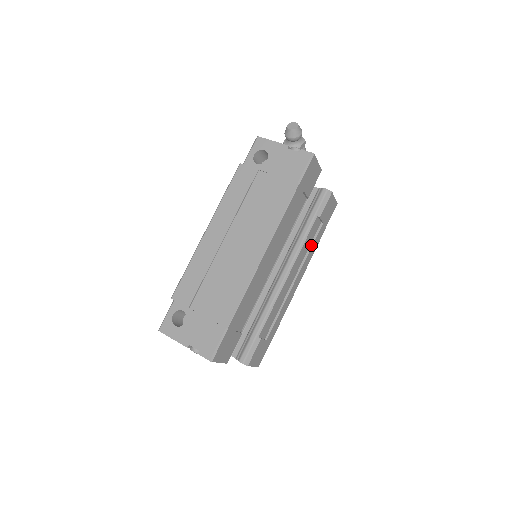
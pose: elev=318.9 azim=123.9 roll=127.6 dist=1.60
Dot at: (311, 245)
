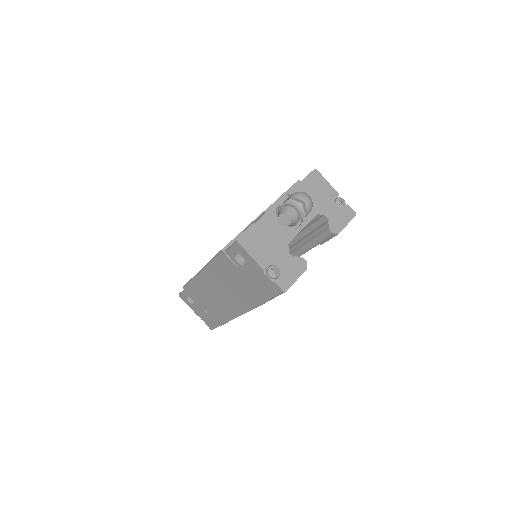
Dot at: occluded
